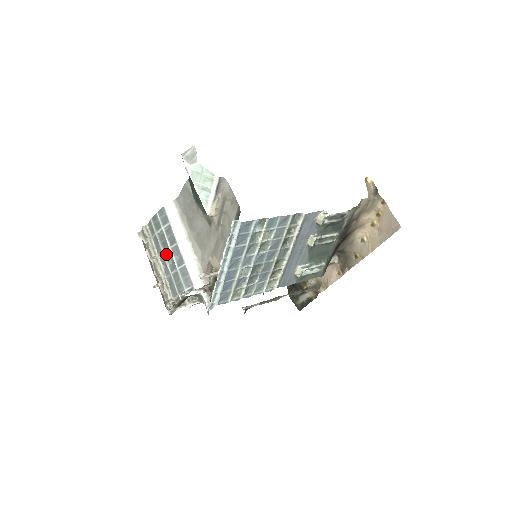
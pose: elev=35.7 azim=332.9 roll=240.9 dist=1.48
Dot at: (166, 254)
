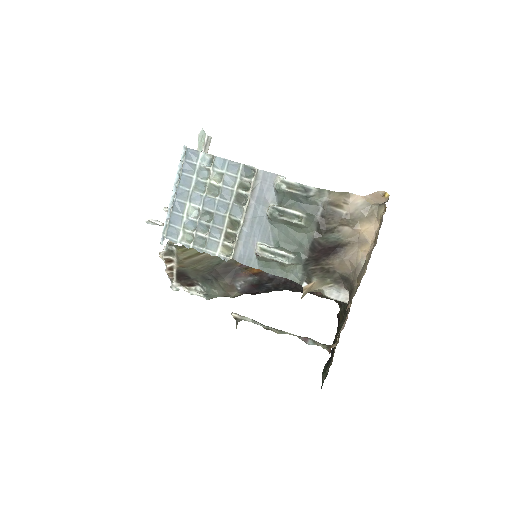
Dot at: occluded
